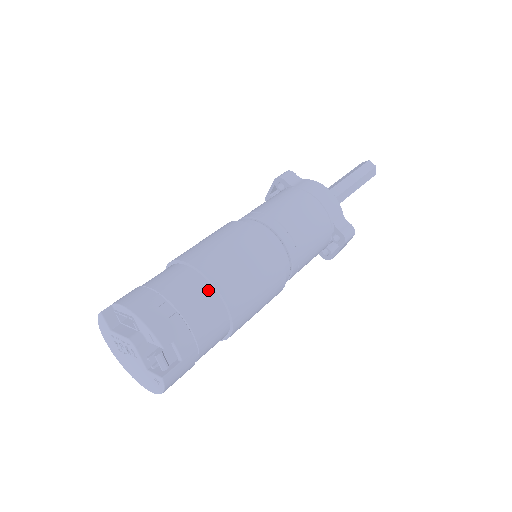
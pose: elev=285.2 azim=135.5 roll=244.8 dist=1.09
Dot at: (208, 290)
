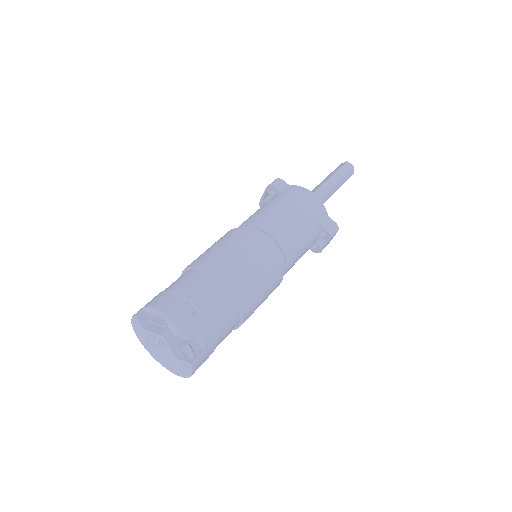
Dot at: (220, 290)
